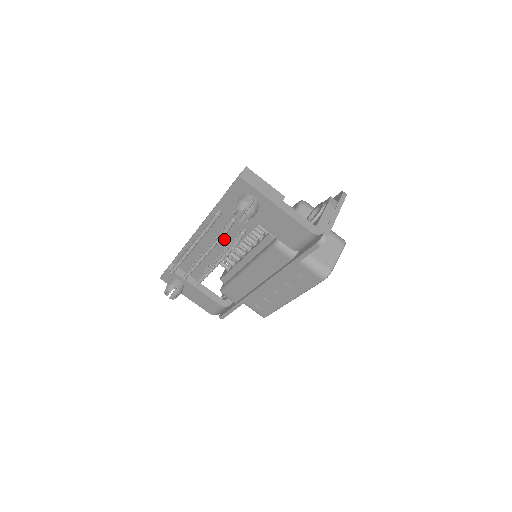
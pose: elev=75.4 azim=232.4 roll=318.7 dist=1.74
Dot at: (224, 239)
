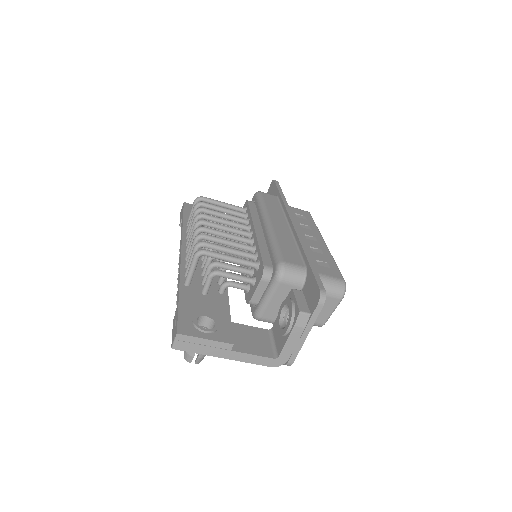
Dot at: occluded
